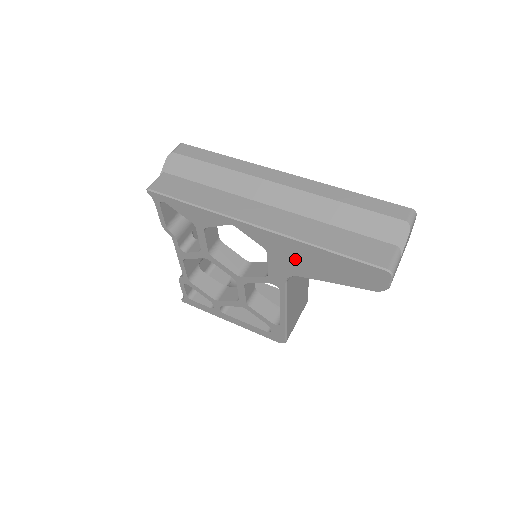
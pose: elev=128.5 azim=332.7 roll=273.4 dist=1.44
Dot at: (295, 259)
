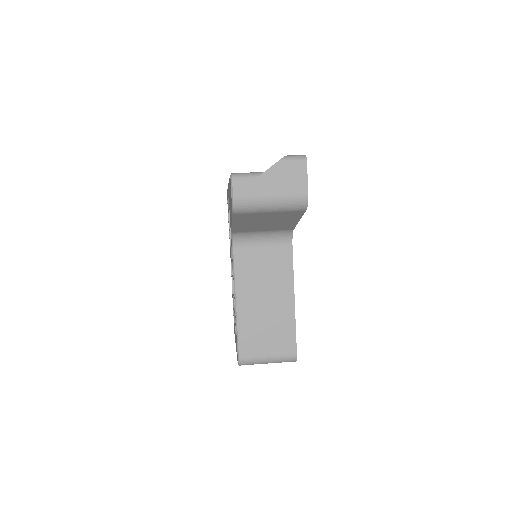
Dot at: occluded
